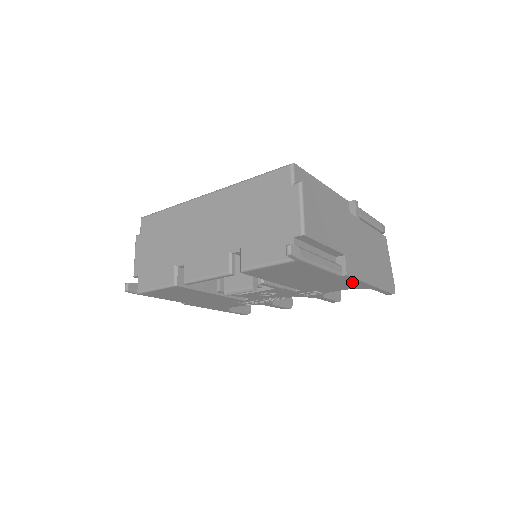
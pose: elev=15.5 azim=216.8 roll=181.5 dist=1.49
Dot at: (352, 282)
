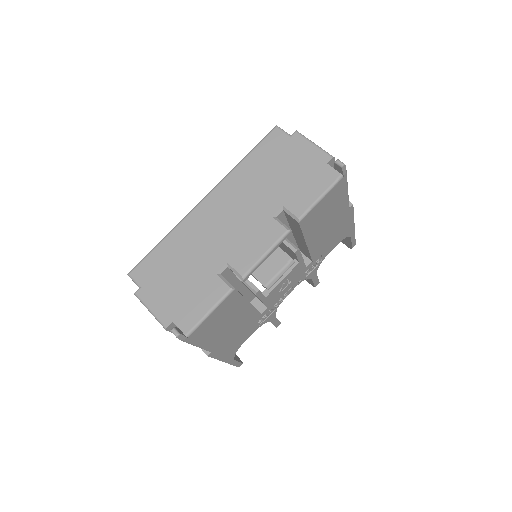
Dot at: (348, 222)
